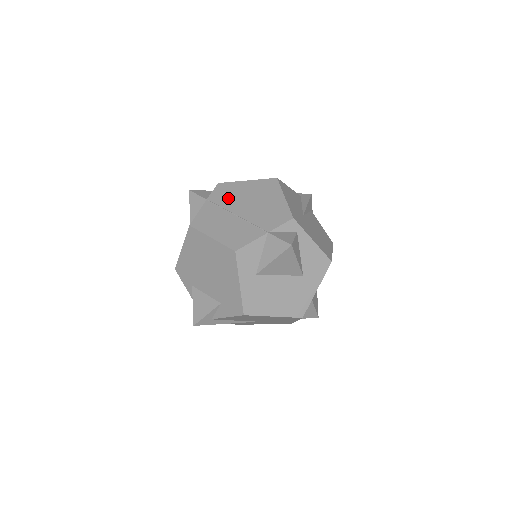
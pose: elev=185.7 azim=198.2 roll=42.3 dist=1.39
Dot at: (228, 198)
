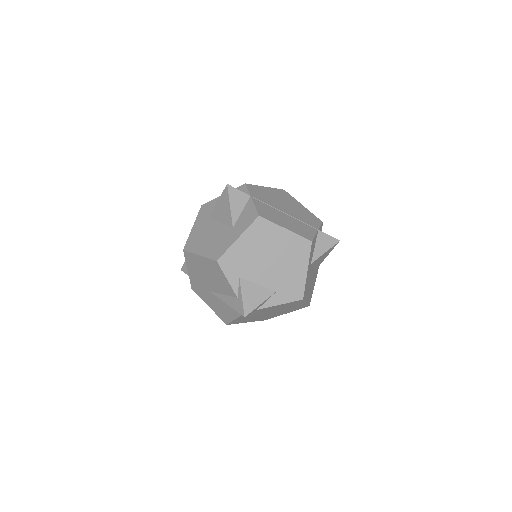
Dot at: (266, 198)
